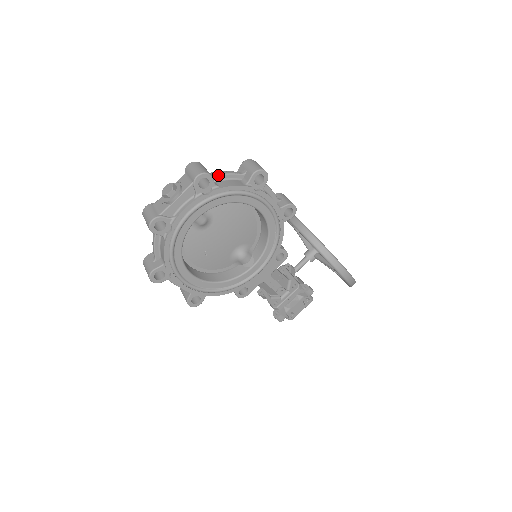
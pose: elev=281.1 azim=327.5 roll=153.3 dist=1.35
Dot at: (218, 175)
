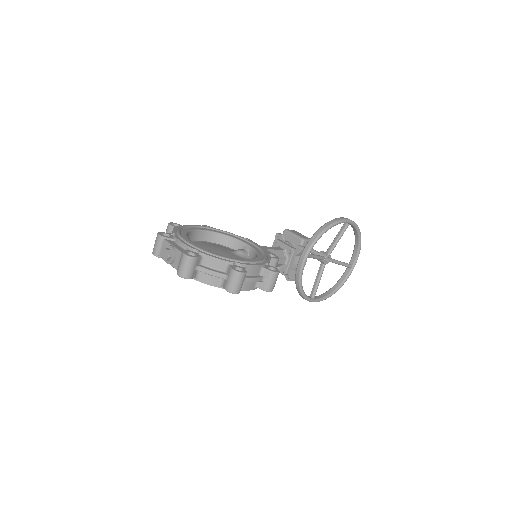
Dot at: (202, 272)
